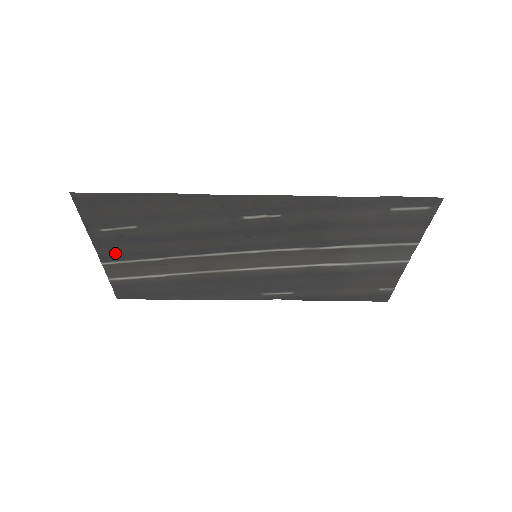
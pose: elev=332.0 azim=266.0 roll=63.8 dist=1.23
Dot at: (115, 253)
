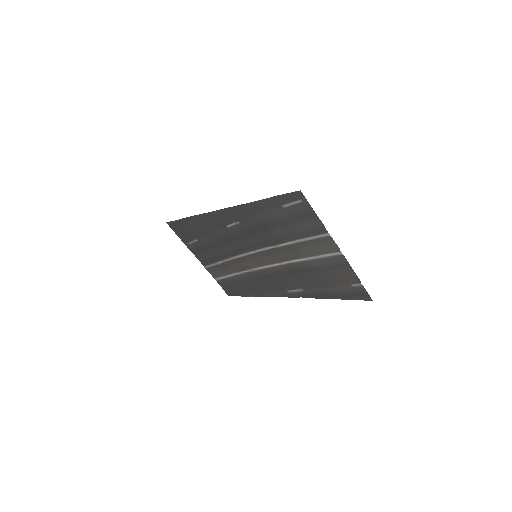
Dot at: (204, 259)
